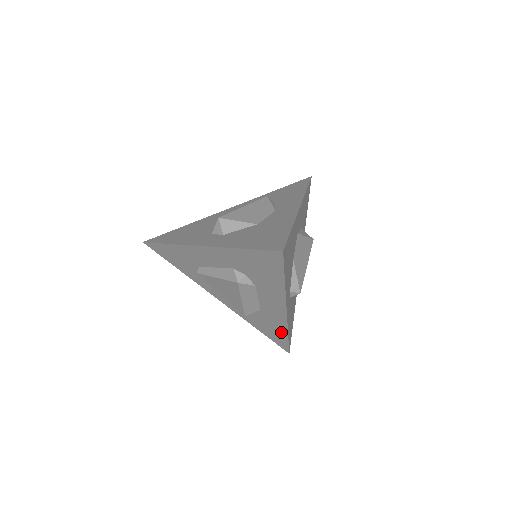
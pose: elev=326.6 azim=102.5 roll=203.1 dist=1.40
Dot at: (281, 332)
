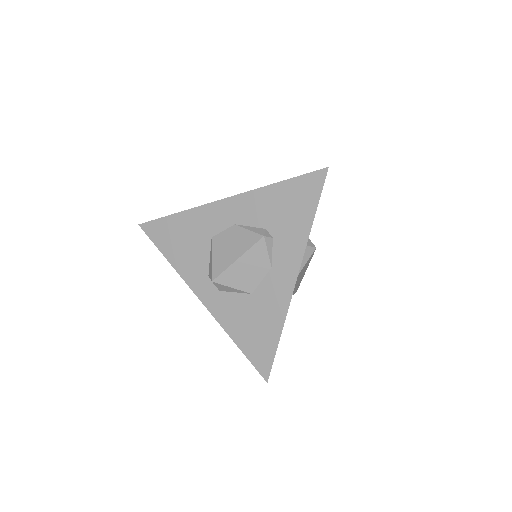
Dot at: occluded
